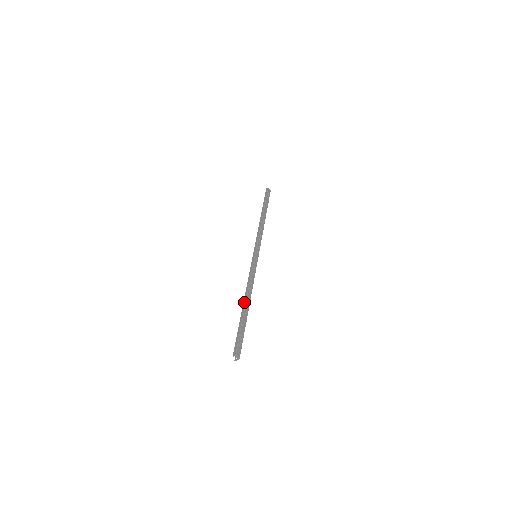
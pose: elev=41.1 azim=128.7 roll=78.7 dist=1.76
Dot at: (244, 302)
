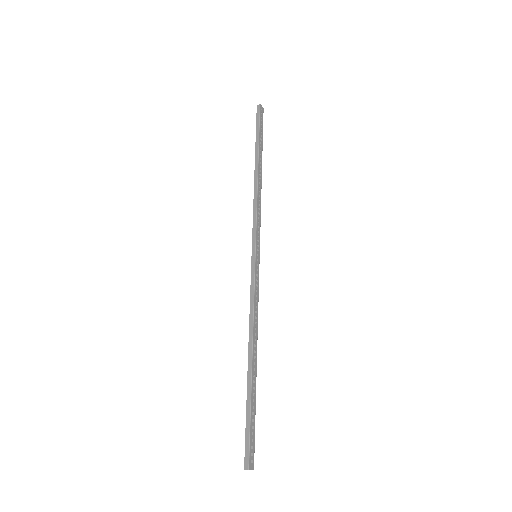
Dot at: (249, 358)
